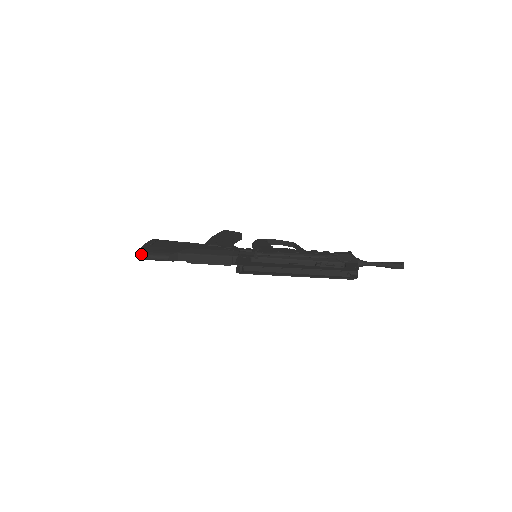
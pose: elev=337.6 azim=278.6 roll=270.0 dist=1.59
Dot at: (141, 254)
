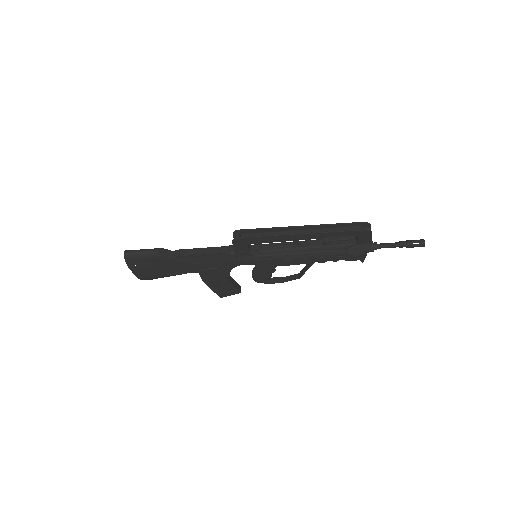
Dot at: (128, 250)
